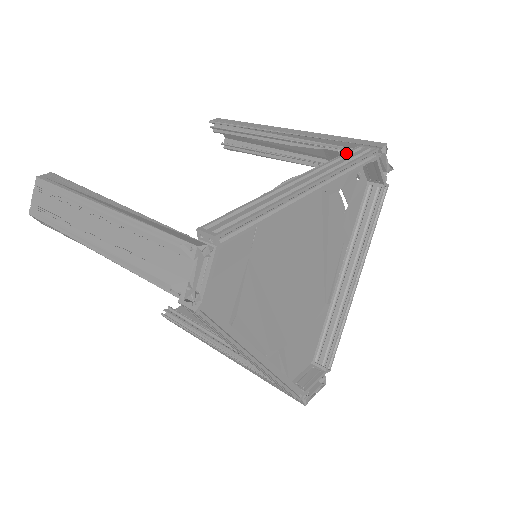
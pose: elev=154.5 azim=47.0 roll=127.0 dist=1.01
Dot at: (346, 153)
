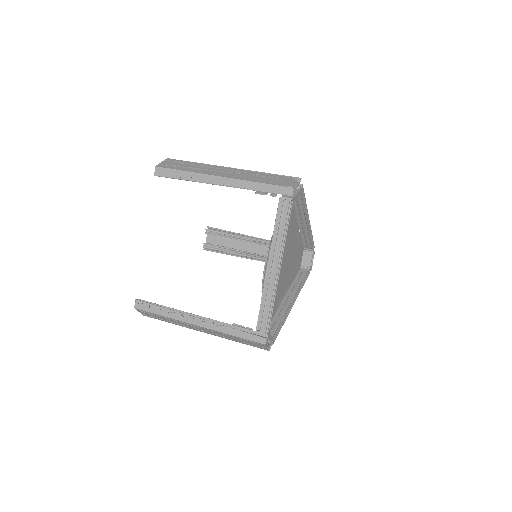
Dot at: (277, 215)
